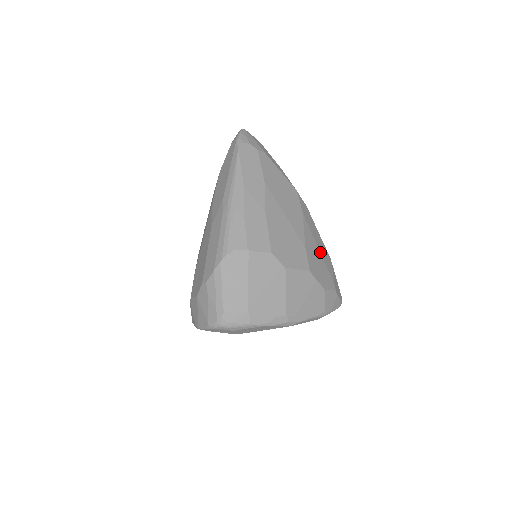
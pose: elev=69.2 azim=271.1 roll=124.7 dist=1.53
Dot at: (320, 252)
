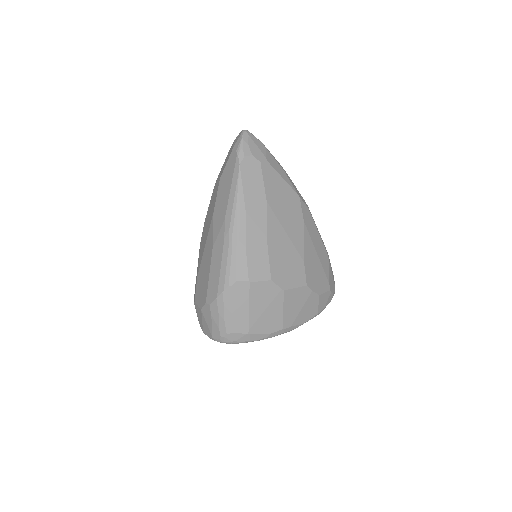
Dot at: (318, 256)
